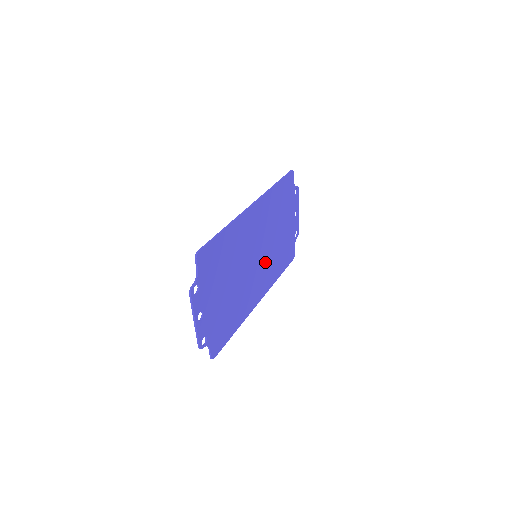
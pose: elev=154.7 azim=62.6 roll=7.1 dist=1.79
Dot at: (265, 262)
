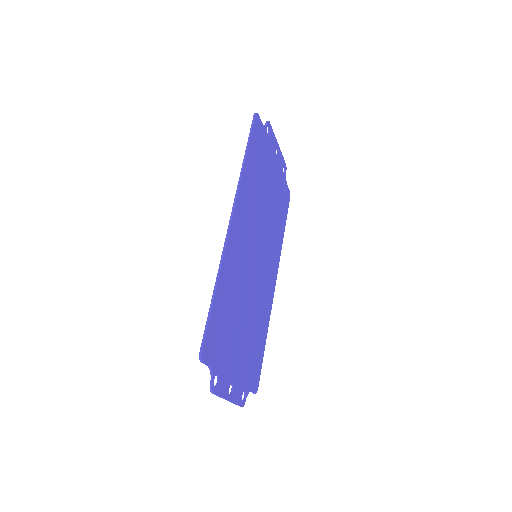
Dot at: (266, 246)
